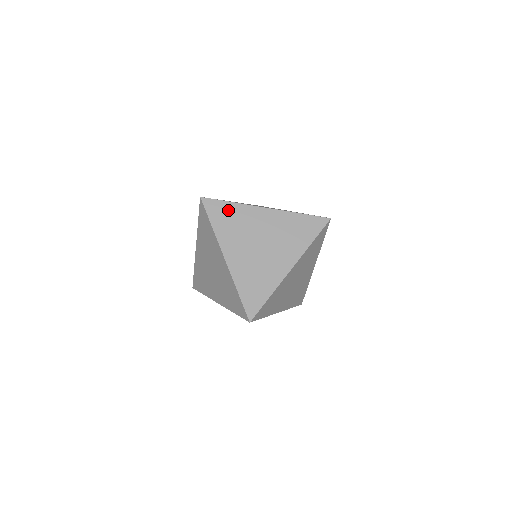
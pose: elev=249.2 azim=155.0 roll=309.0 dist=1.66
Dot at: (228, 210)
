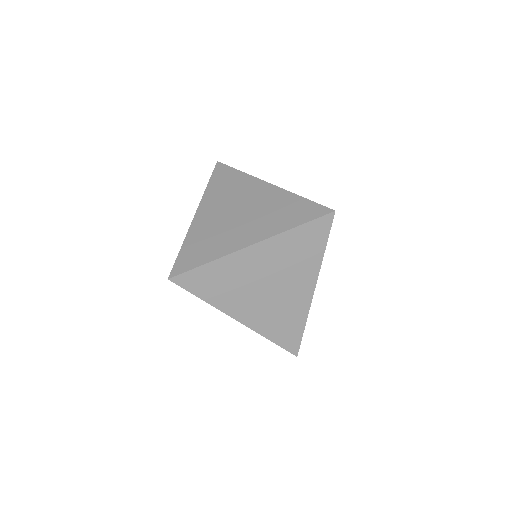
Dot at: (232, 176)
